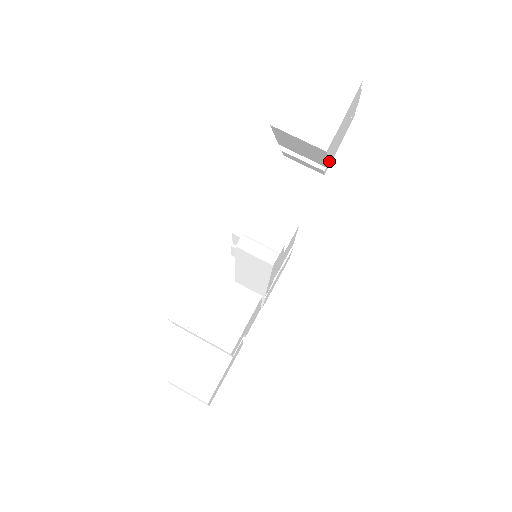
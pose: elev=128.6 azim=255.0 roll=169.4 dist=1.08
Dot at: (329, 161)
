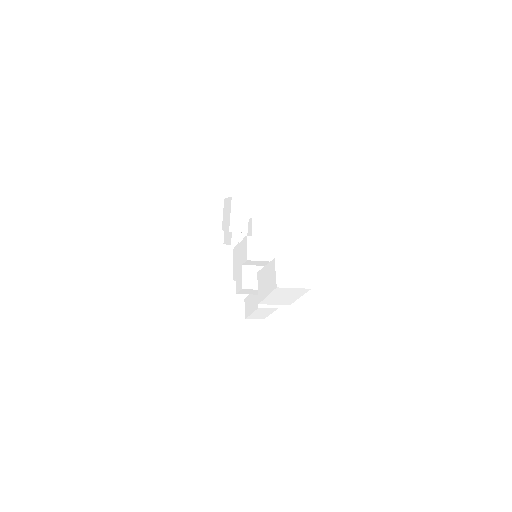
Dot at: occluded
